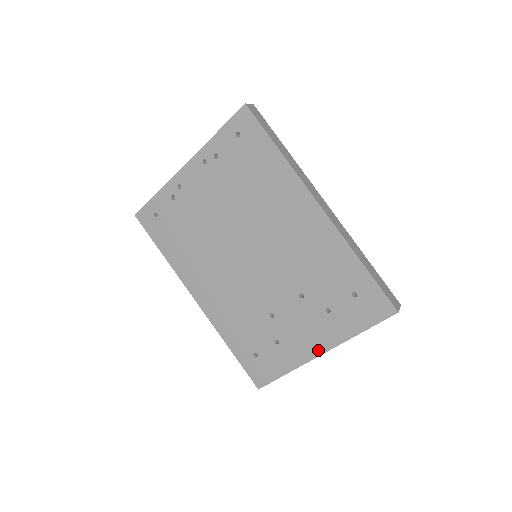
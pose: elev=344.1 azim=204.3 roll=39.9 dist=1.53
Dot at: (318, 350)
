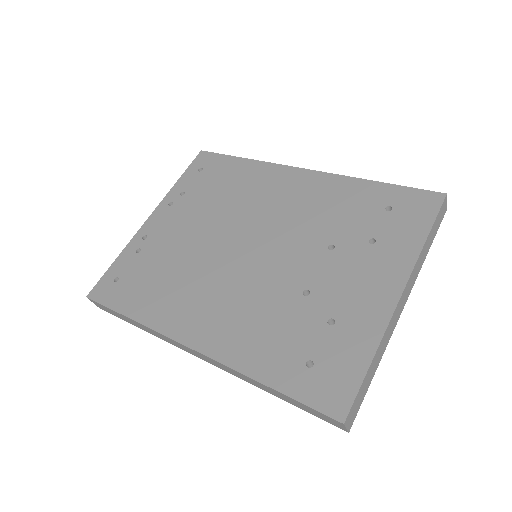
Dot at: (393, 292)
